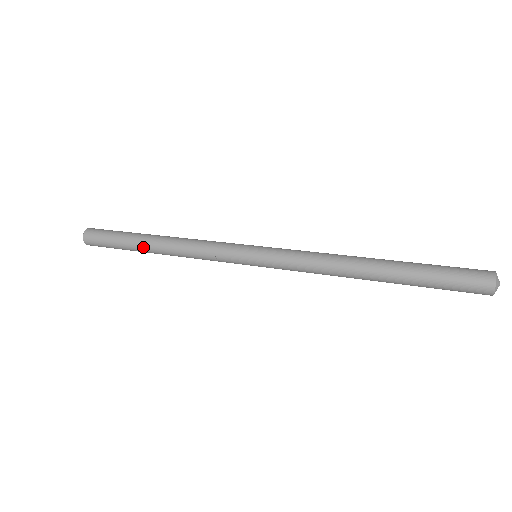
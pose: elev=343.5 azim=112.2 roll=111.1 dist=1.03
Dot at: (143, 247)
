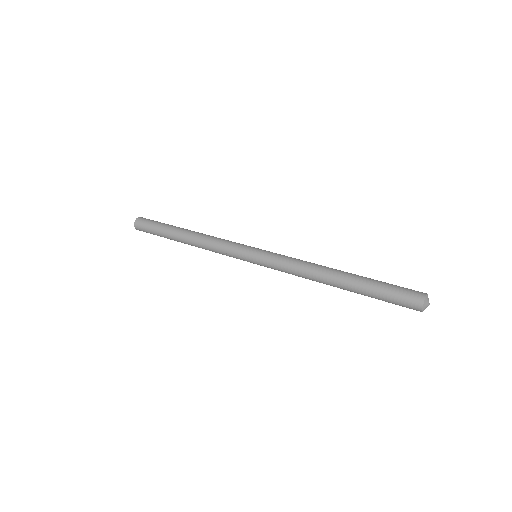
Dot at: (176, 237)
